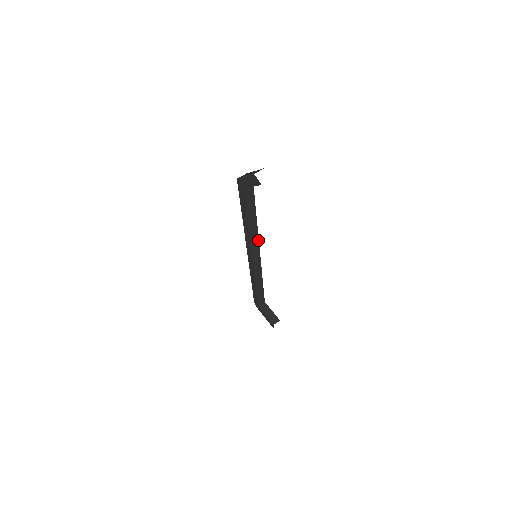
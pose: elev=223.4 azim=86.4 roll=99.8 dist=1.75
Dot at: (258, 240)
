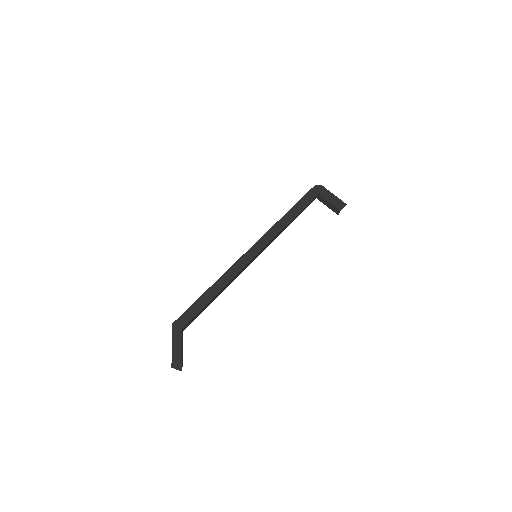
Dot at: (240, 270)
